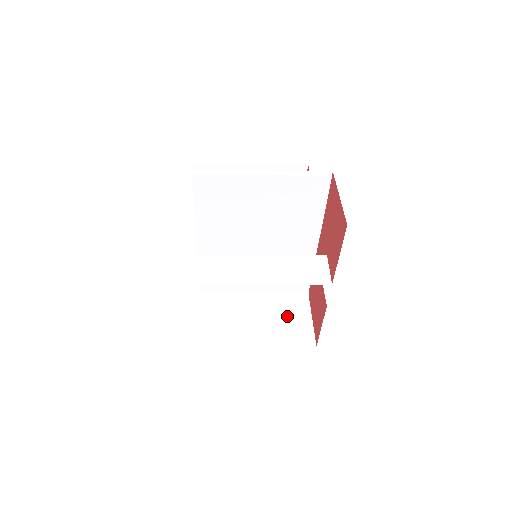
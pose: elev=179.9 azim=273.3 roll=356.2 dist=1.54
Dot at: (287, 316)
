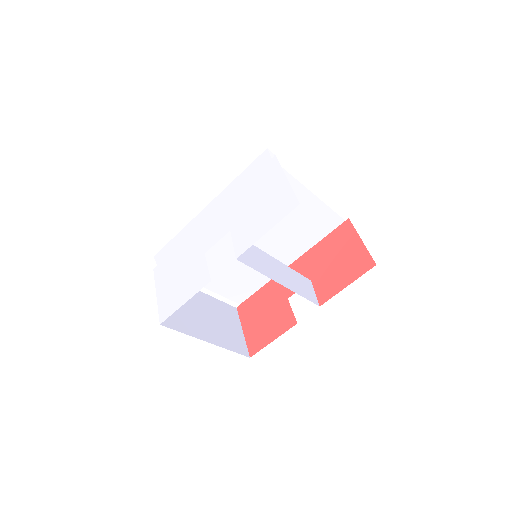
Dot at: (226, 321)
